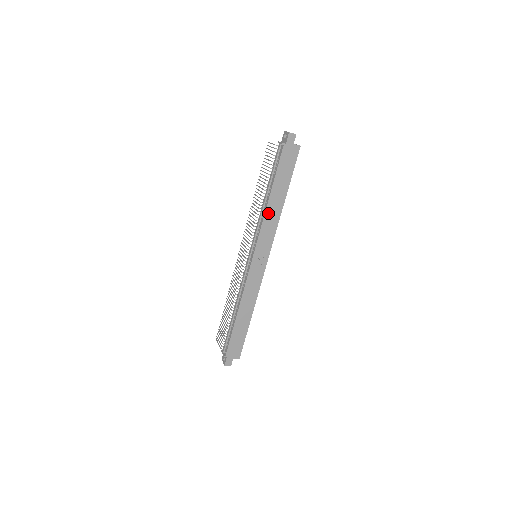
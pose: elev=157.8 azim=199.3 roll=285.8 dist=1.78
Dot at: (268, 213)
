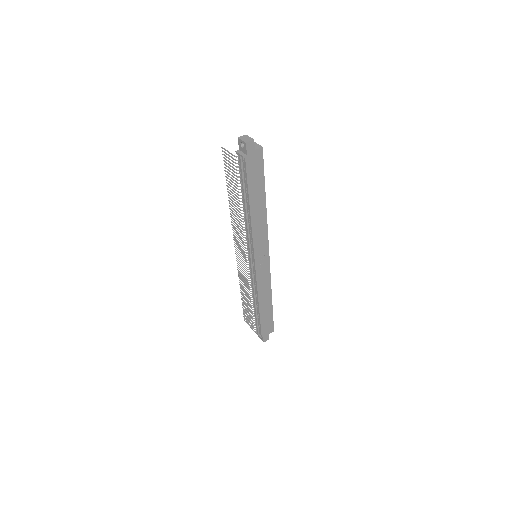
Dot at: (254, 222)
